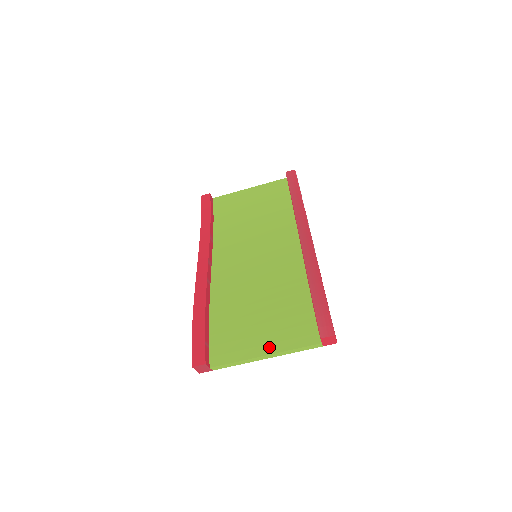
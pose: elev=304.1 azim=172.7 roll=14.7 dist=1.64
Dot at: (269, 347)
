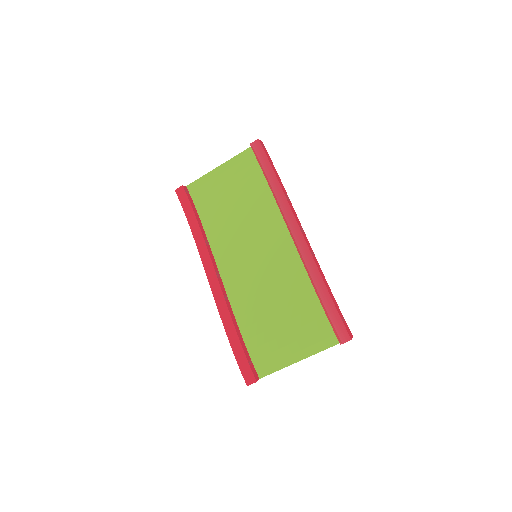
Dot at: (300, 354)
